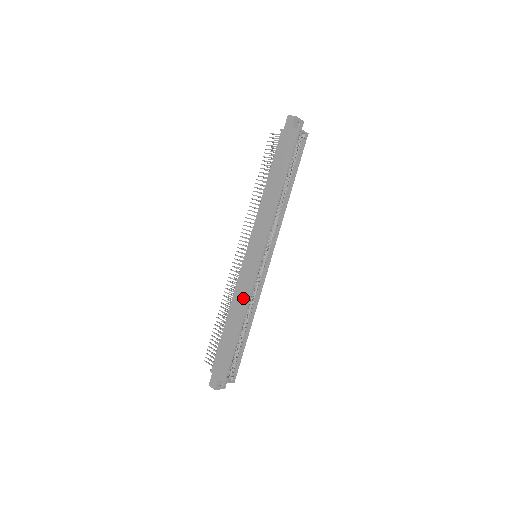
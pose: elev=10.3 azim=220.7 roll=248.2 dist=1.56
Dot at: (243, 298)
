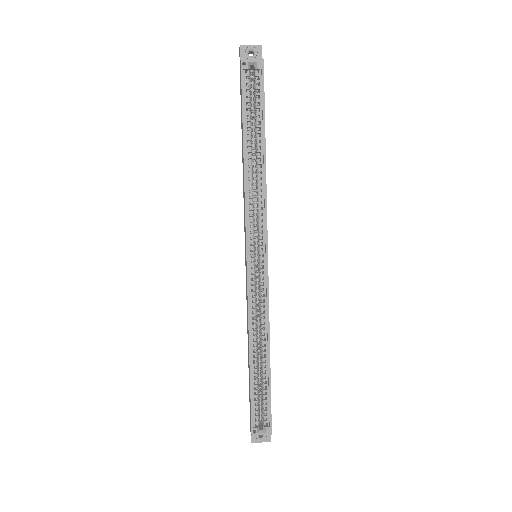
Dot at: (247, 317)
